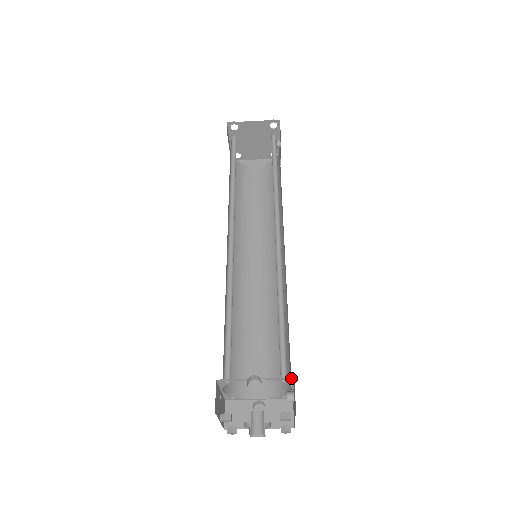
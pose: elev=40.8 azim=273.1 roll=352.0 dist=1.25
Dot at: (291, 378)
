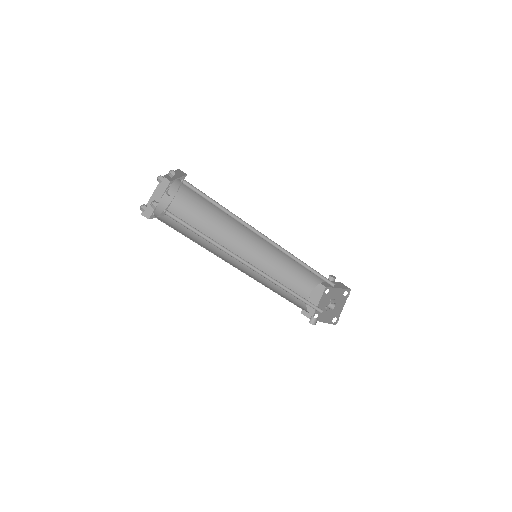
Dot at: occluded
